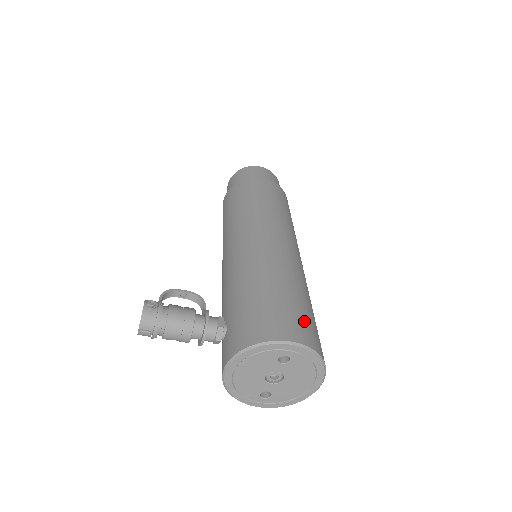
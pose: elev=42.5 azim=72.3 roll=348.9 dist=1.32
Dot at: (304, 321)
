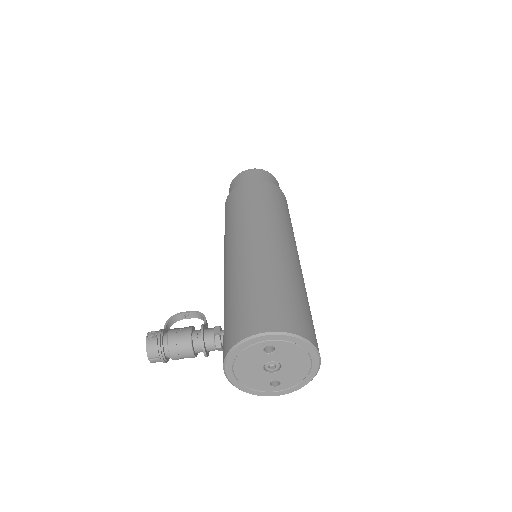
Dot at: (282, 308)
